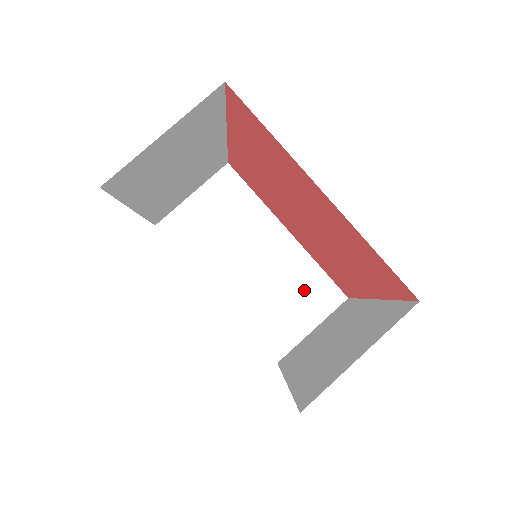
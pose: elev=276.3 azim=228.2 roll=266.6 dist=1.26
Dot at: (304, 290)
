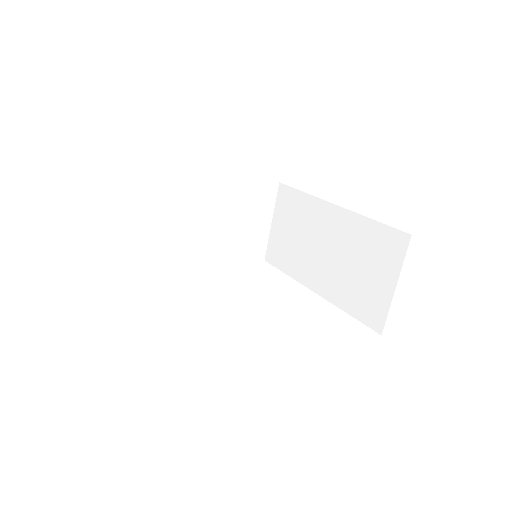
Dot at: (250, 206)
